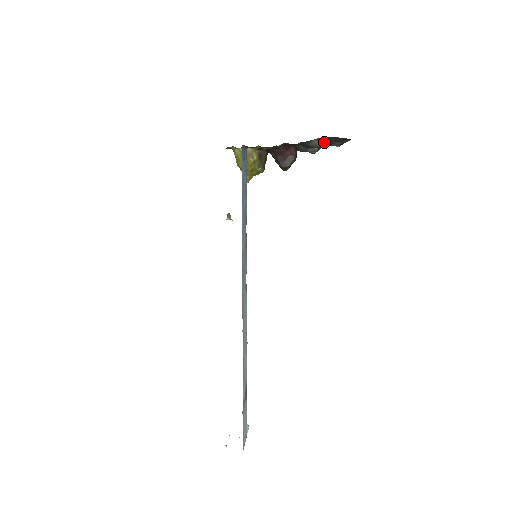
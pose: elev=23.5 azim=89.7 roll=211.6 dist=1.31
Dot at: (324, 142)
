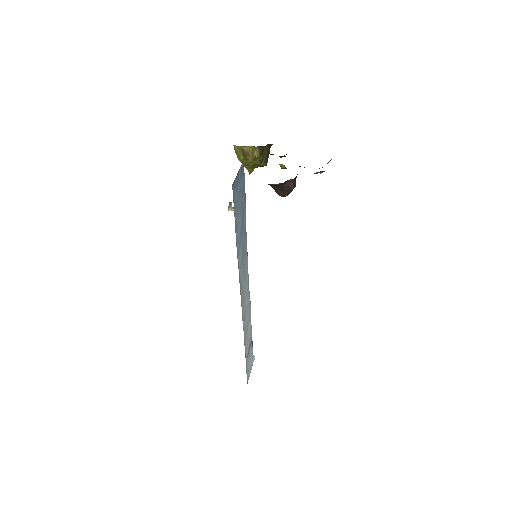
Dot at: occluded
